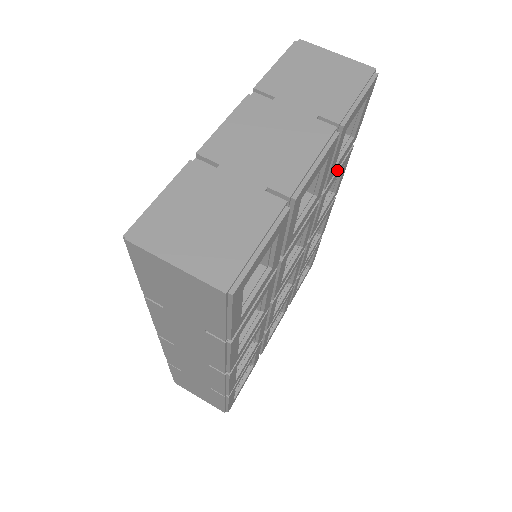
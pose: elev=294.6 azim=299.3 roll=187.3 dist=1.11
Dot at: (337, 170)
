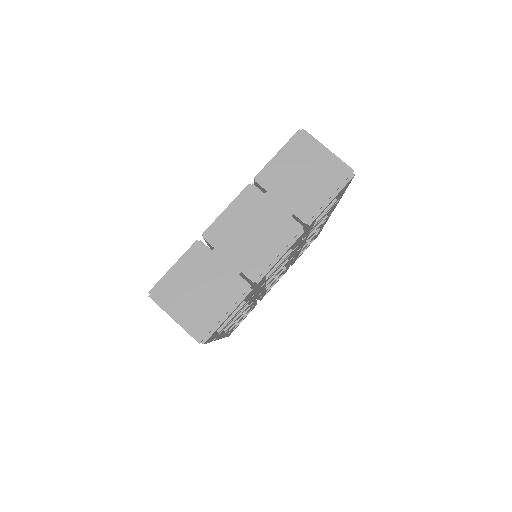
Dot at: (321, 219)
